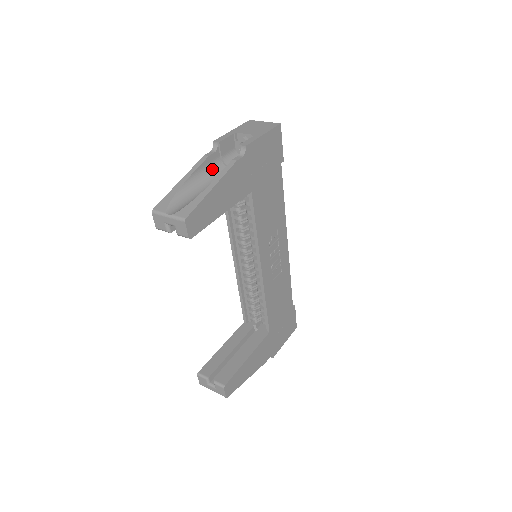
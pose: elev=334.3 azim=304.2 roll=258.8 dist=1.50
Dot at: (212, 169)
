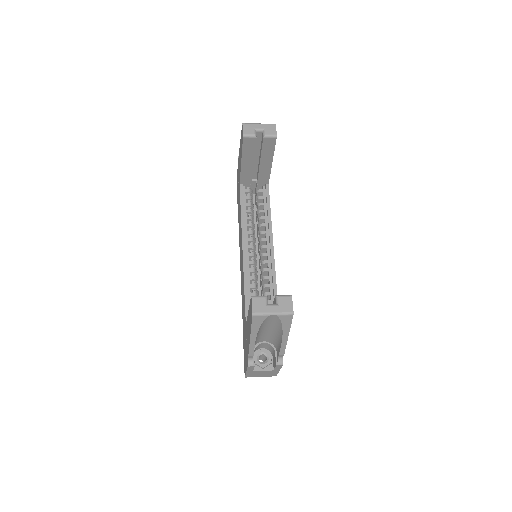
Dot at: occluded
